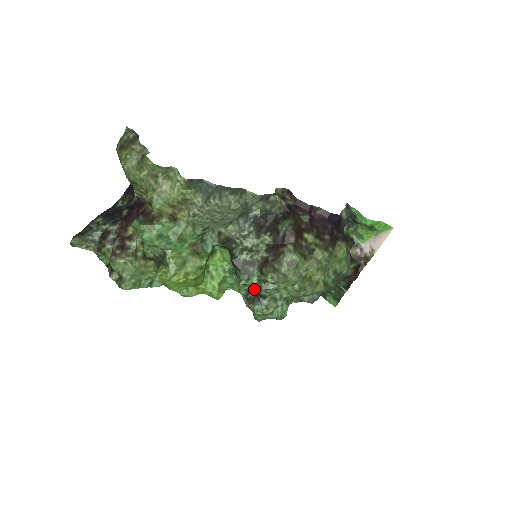
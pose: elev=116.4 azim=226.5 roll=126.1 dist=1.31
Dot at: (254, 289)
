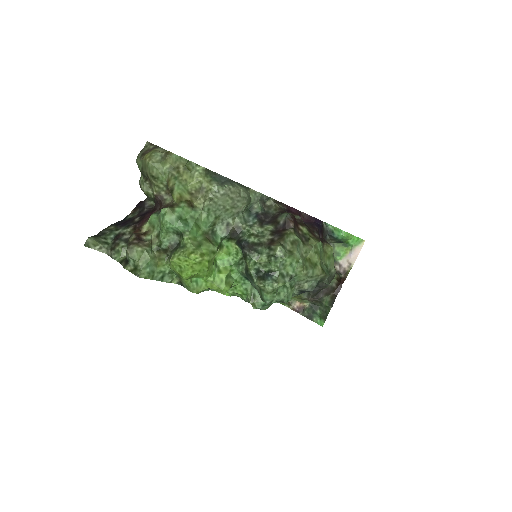
Dot at: (263, 268)
